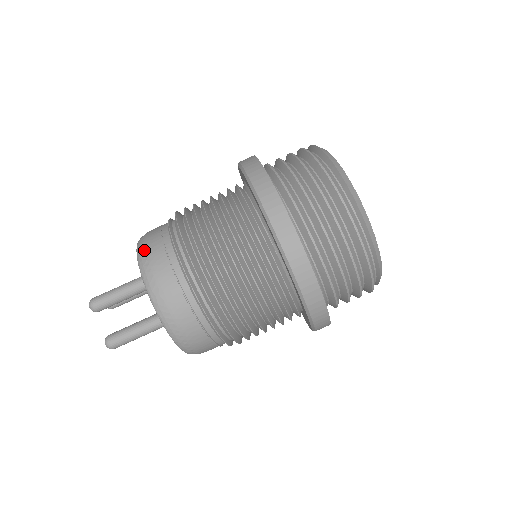
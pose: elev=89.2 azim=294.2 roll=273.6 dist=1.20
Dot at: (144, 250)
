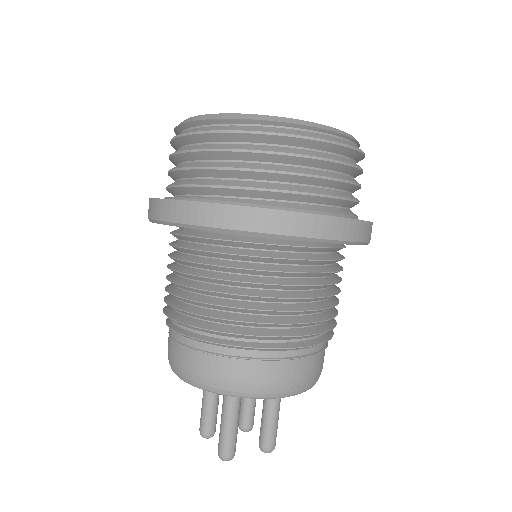
Dot at: occluded
